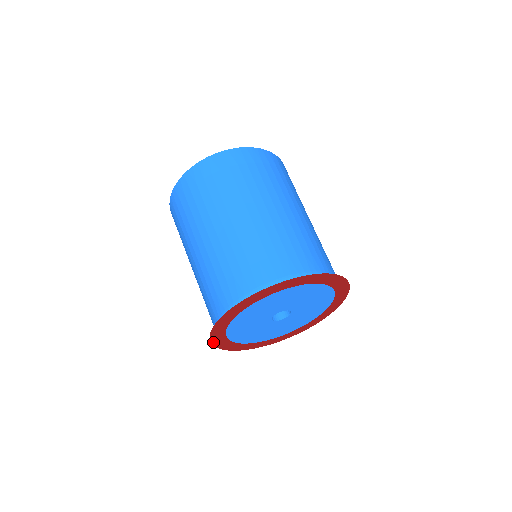
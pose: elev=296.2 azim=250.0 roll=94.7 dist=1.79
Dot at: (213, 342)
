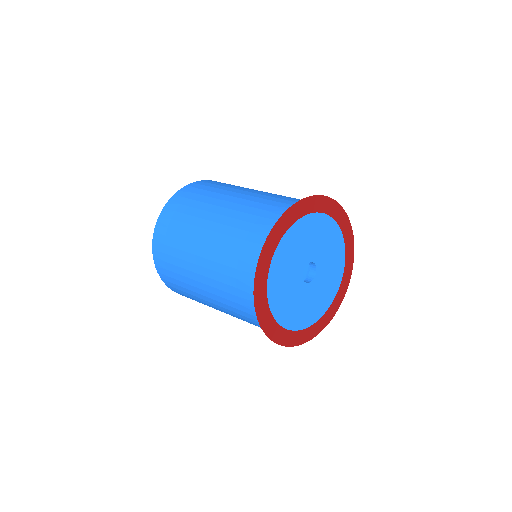
Dot at: (257, 311)
